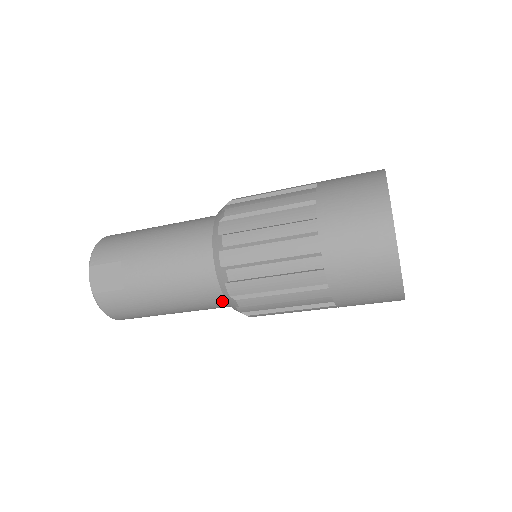
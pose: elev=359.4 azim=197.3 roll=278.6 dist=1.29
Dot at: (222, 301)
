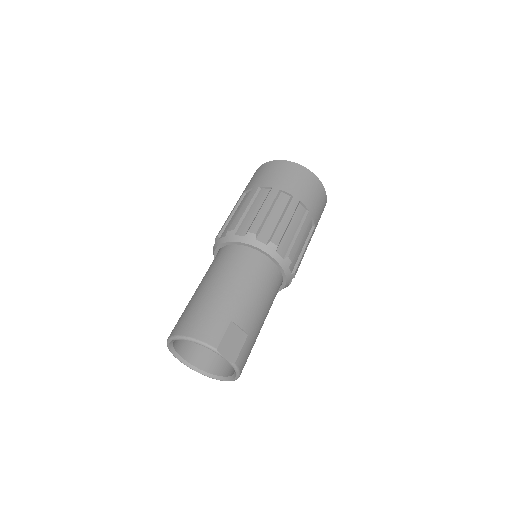
Dot at: occluded
